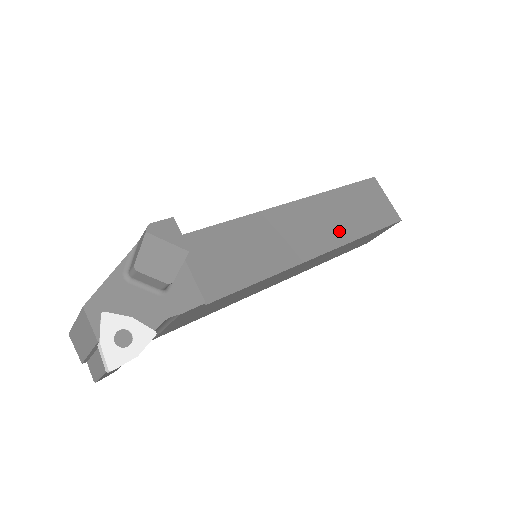
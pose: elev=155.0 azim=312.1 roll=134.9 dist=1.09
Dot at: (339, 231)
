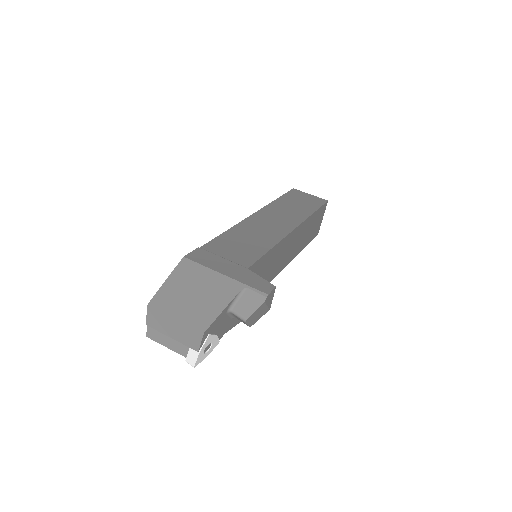
Dot at: (298, 248)
